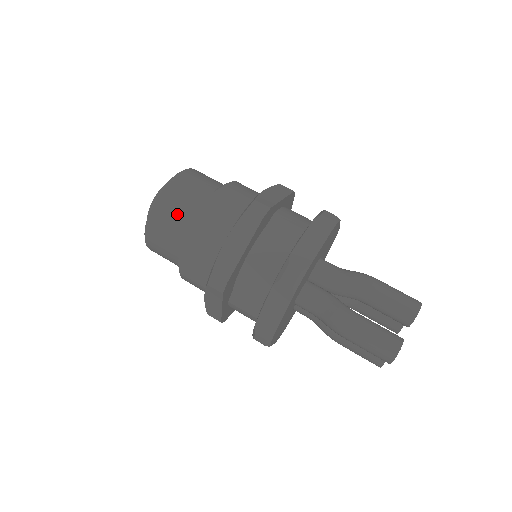
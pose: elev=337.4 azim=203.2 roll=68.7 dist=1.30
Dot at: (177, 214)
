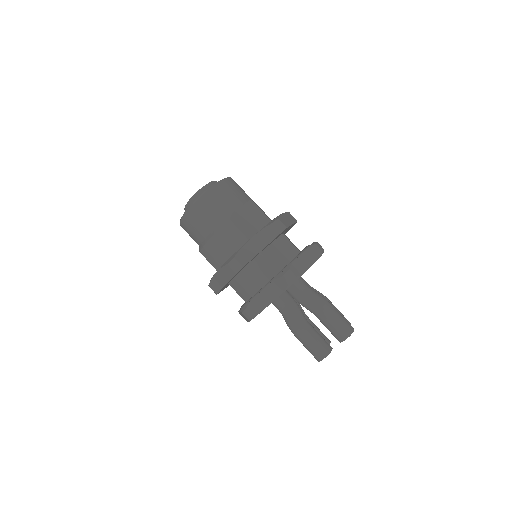
Dot at: (242, 191)
